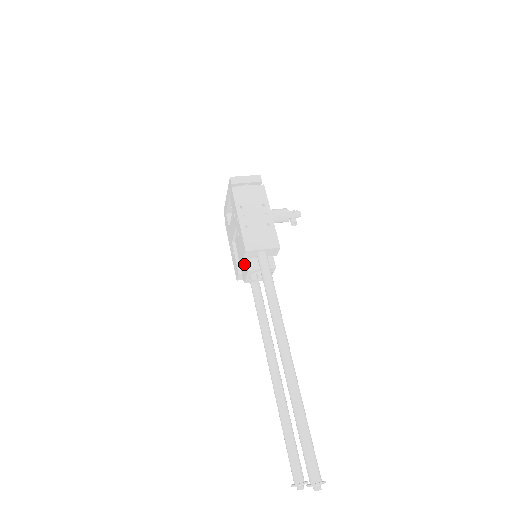
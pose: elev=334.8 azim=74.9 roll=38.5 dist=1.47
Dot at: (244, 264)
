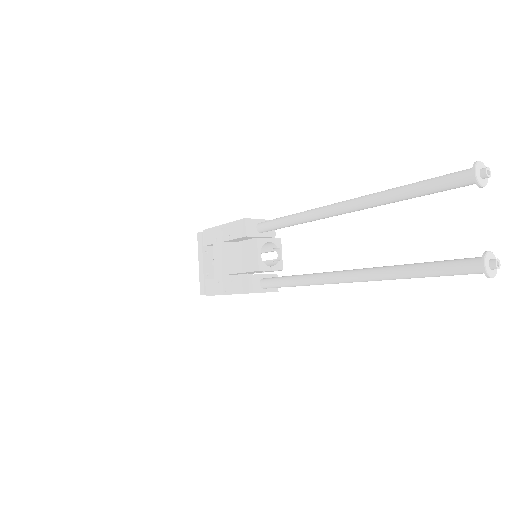
Dot at: (249, 249)
